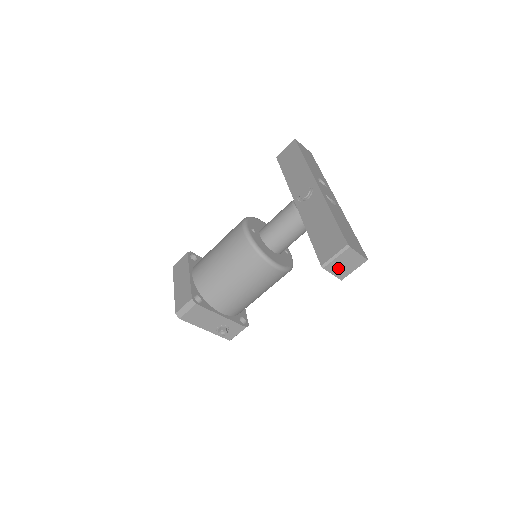
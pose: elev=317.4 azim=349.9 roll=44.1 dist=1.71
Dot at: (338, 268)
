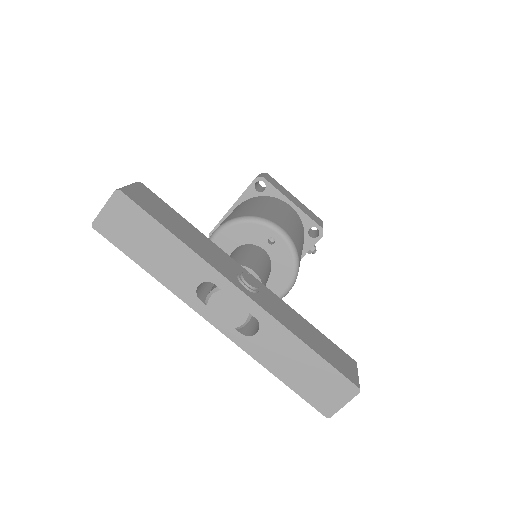
Dot at: occluded
